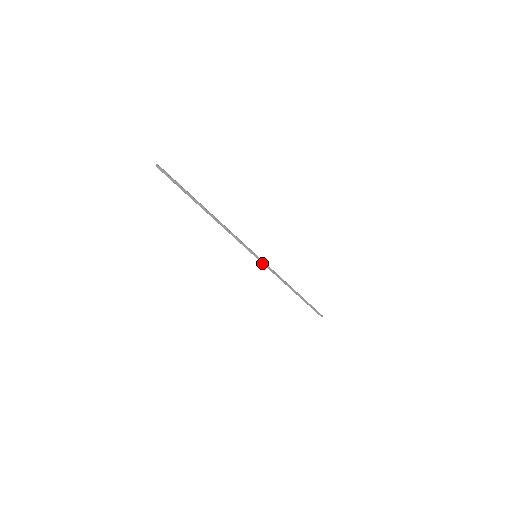
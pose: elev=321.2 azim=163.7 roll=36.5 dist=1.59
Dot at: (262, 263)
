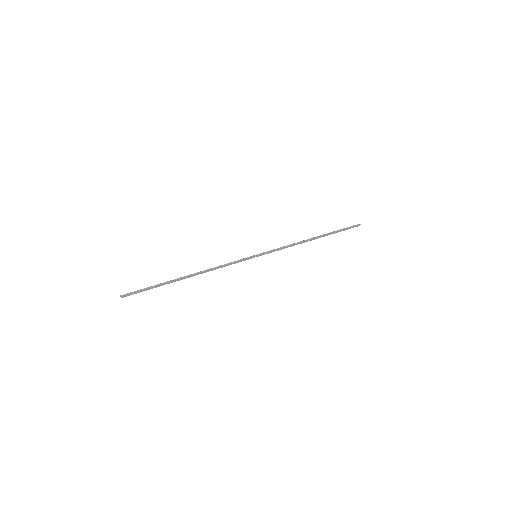
Dot at: occluded
